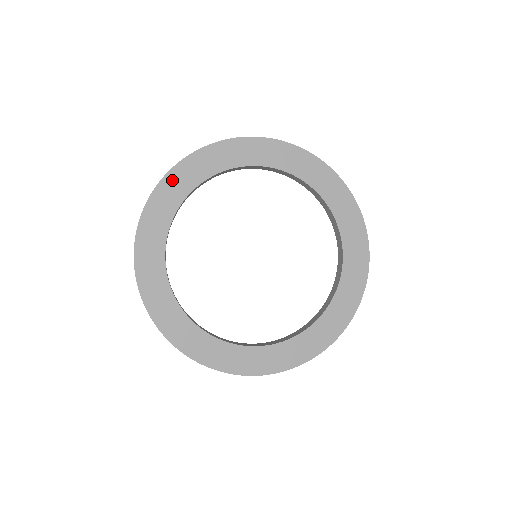
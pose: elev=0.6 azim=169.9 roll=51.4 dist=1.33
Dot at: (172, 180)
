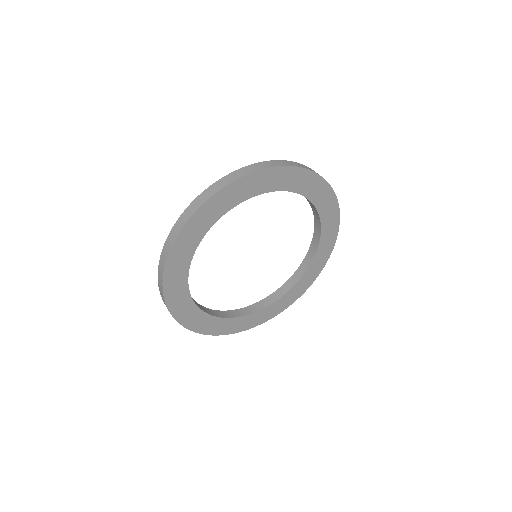
Dot at: (172, 265)
